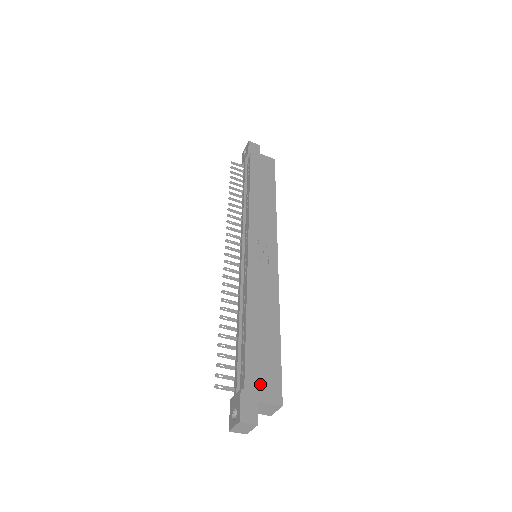
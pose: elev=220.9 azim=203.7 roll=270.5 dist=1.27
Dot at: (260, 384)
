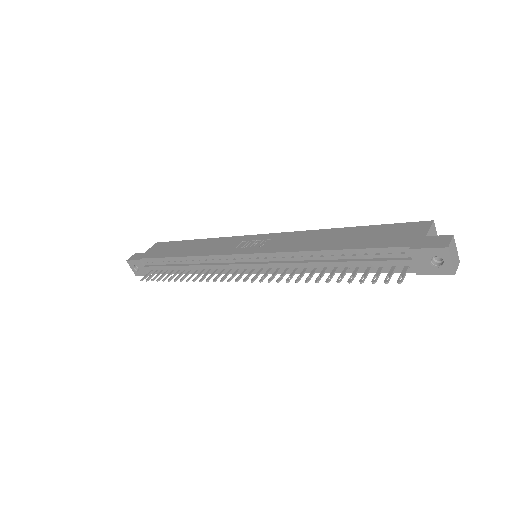
Dot at: (406, 236)
